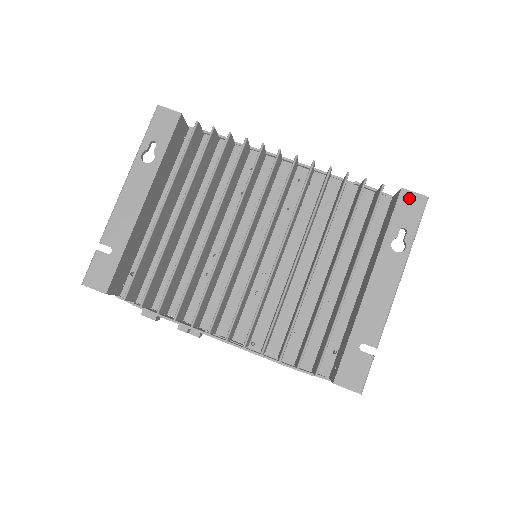
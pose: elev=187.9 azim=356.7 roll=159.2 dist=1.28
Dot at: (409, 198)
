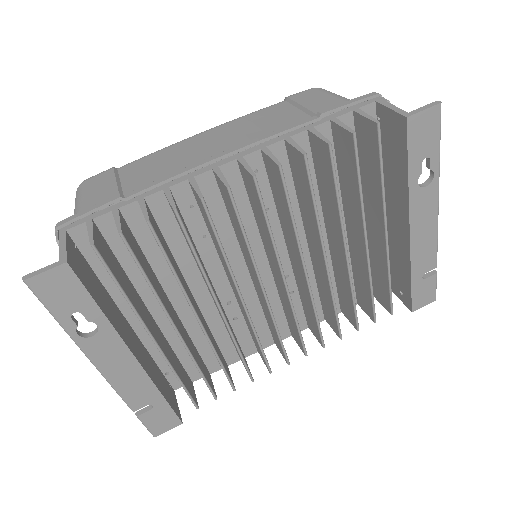
Dot at: (420, 122)
